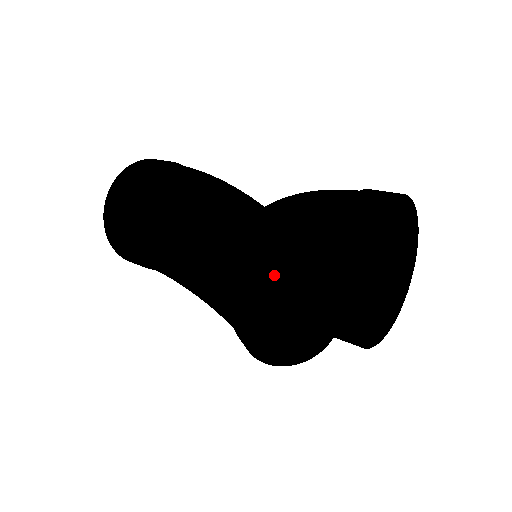
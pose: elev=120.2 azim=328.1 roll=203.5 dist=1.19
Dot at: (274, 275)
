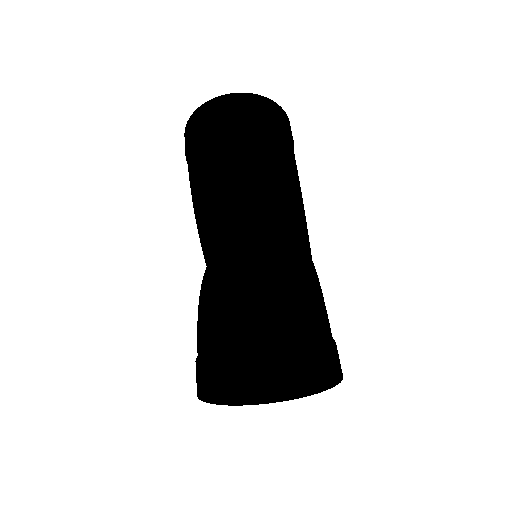
Dot at: (202, 310)
